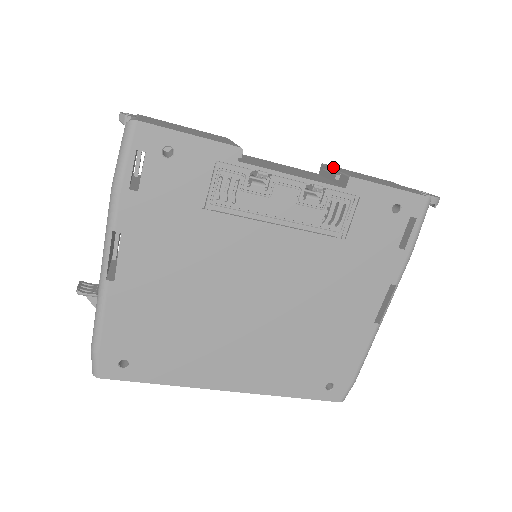
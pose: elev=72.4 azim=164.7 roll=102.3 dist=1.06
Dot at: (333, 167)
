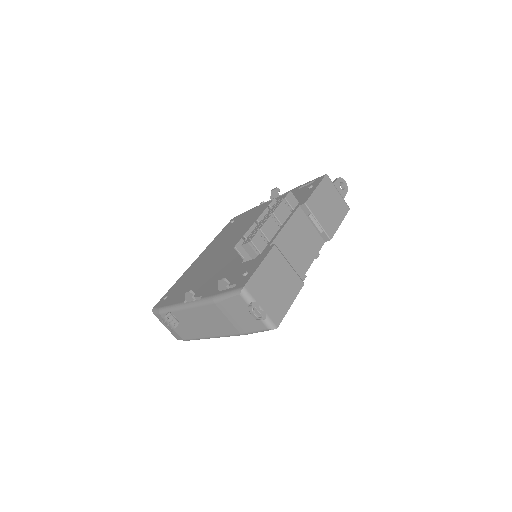
Dot at: (313, 211)
